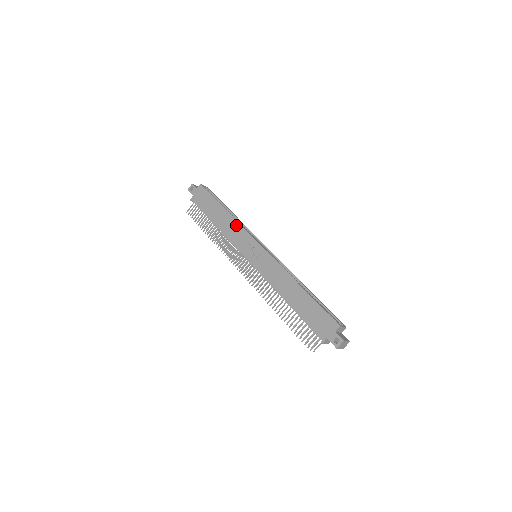
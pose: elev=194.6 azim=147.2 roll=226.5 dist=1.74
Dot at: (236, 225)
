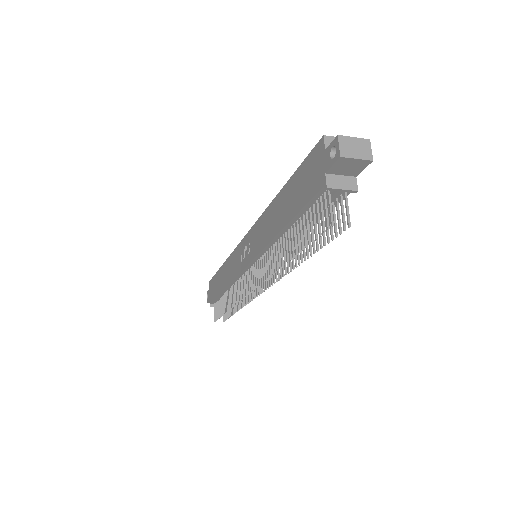
Dot at: (230, 260)
